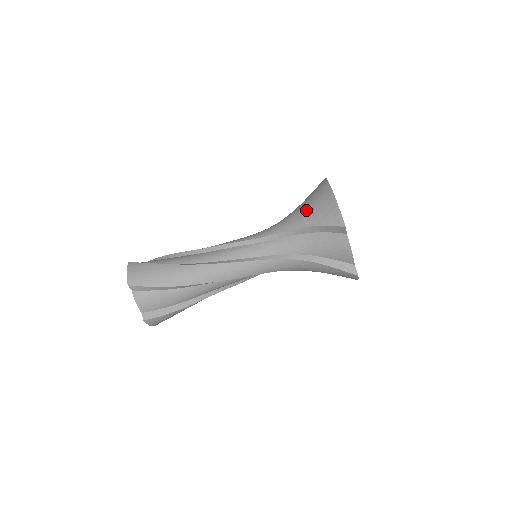
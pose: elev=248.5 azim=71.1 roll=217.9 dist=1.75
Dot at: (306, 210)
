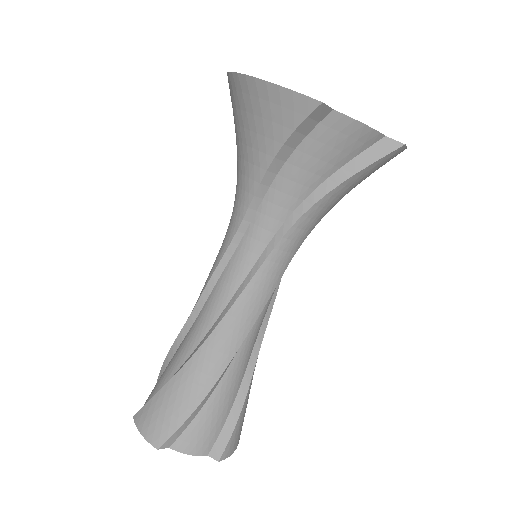
Dot at: (248, 140)
